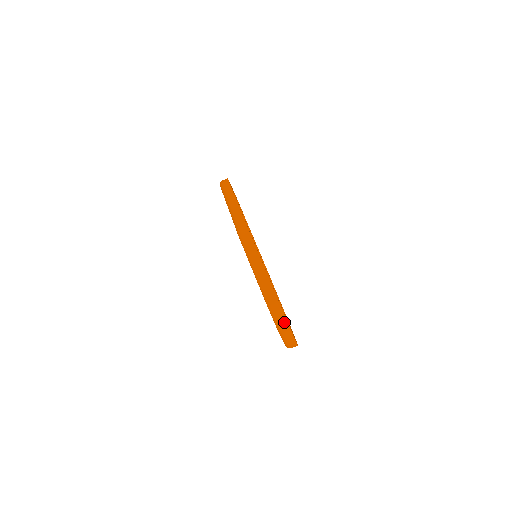
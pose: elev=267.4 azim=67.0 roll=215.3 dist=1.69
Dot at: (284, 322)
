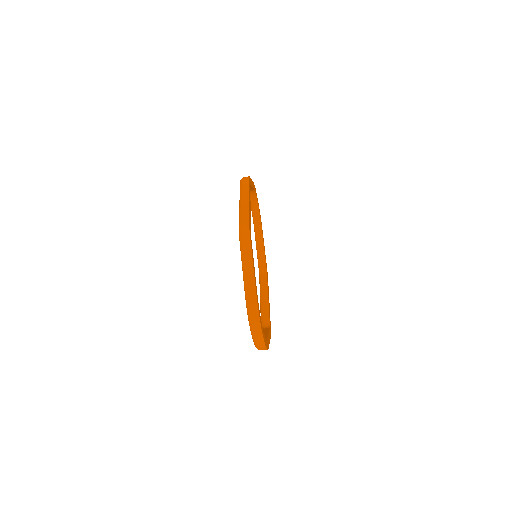
Dot at: (257, 324)
